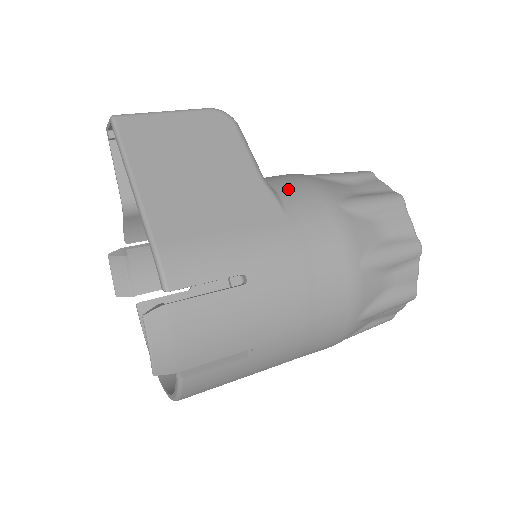
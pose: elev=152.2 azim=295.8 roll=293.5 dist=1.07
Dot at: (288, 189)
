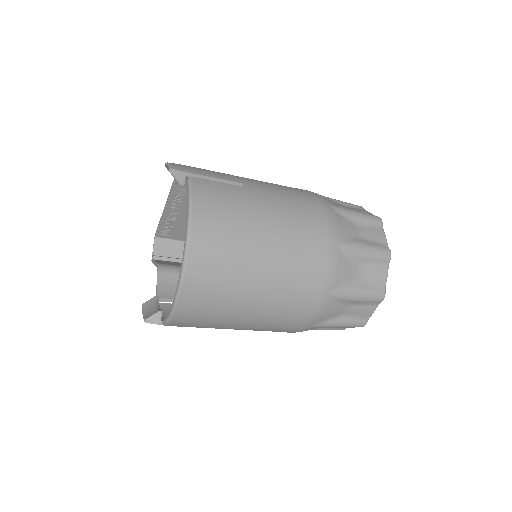
Dot at: occluded
